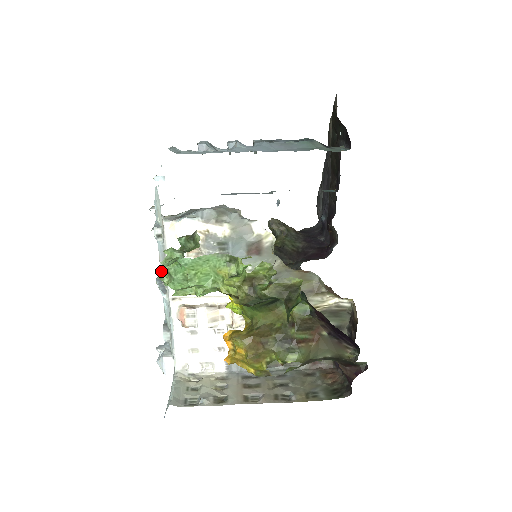
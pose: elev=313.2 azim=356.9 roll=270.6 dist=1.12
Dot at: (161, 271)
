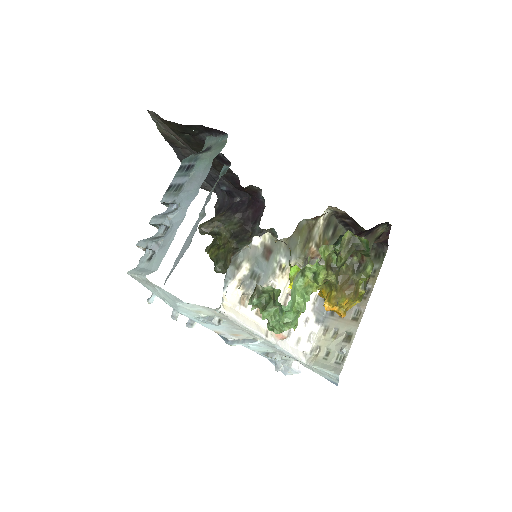
Dot at: (273, 330)
